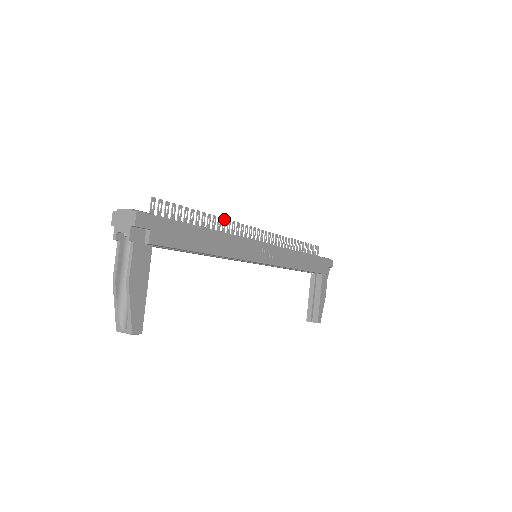
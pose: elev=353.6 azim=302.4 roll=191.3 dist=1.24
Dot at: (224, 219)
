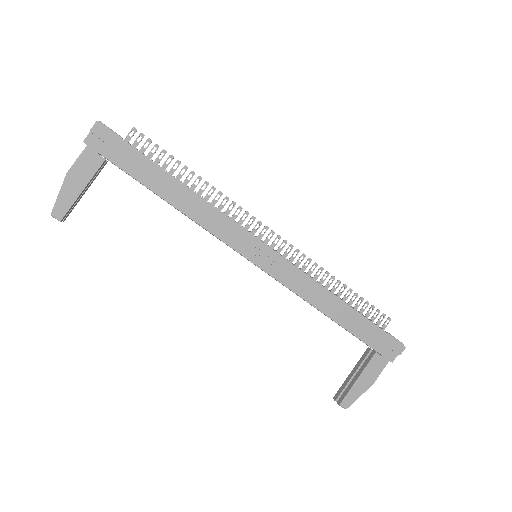
Dot at: (220, 192)
